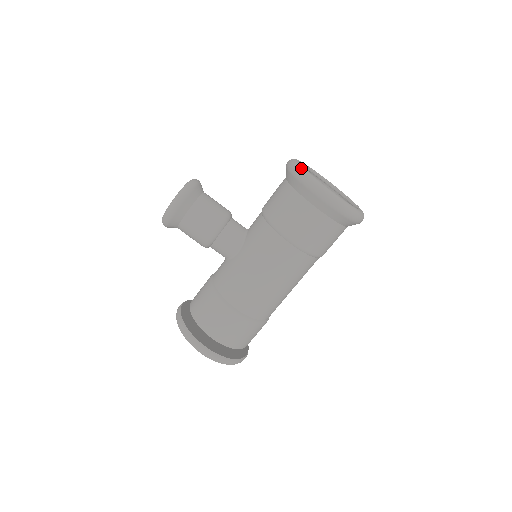
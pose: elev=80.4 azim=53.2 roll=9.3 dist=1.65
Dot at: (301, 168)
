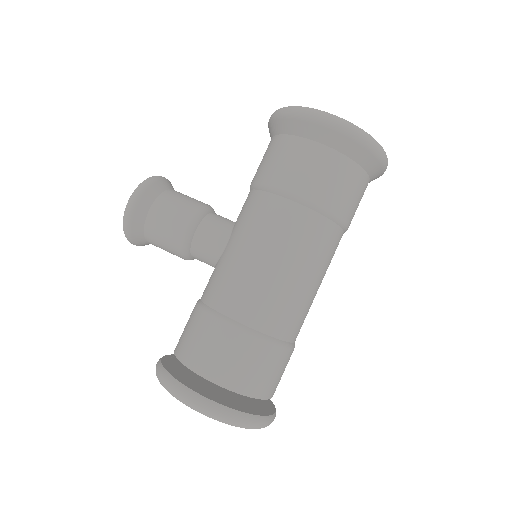
Dot at: (283, 107)
